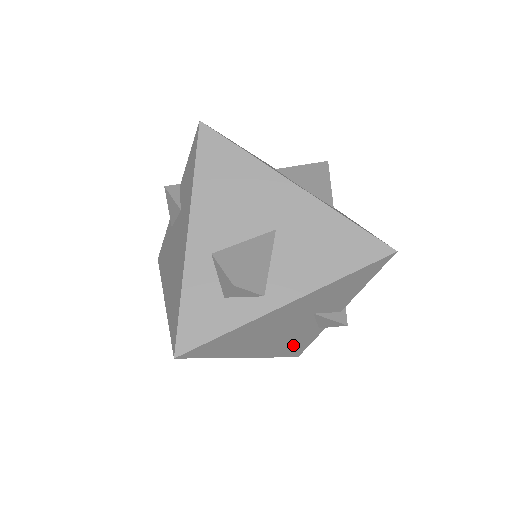
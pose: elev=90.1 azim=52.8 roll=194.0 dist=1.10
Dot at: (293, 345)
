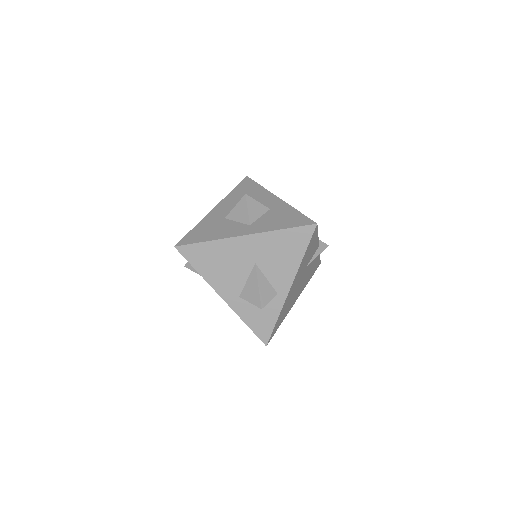
Dot at: (312, 271)
